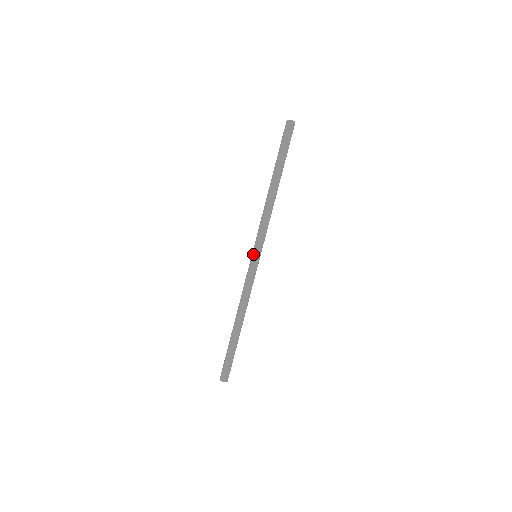
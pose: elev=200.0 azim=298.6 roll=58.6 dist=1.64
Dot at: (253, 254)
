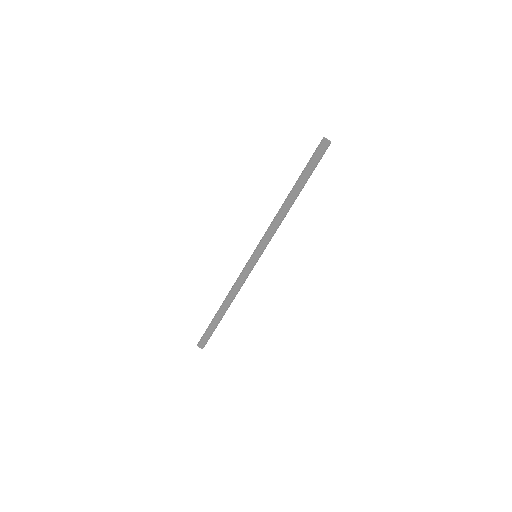
Dot at: (253, 254)
